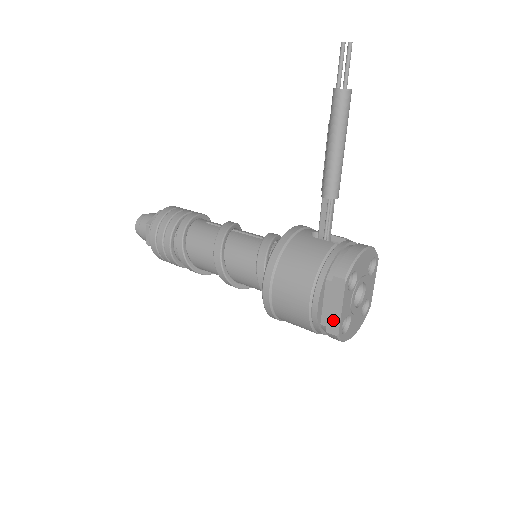
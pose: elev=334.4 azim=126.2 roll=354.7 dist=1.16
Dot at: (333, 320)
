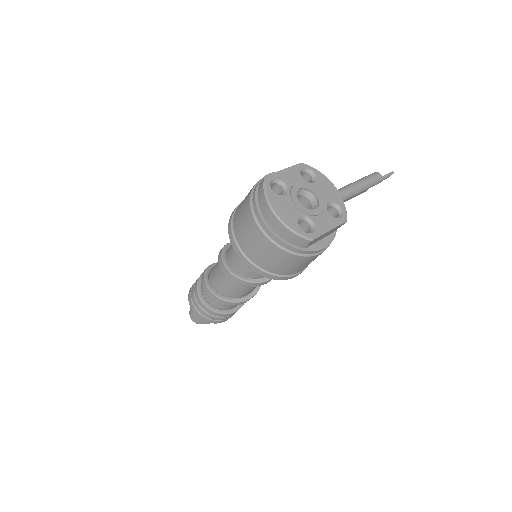
Dot at: occluded
